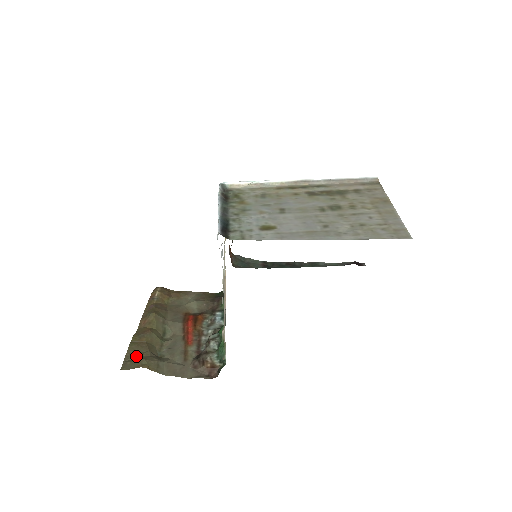
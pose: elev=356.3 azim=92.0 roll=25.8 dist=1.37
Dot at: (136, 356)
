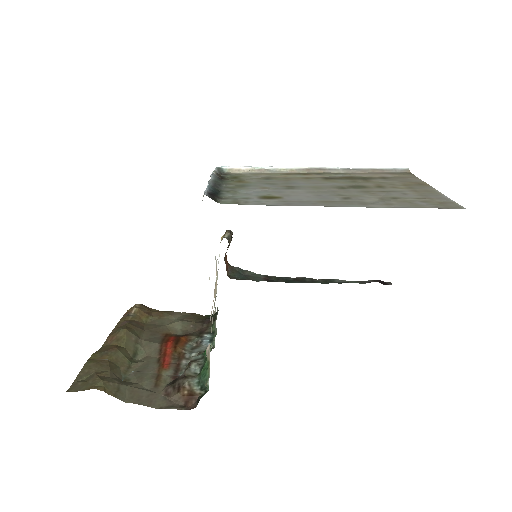
Dot at: (91, 376)
